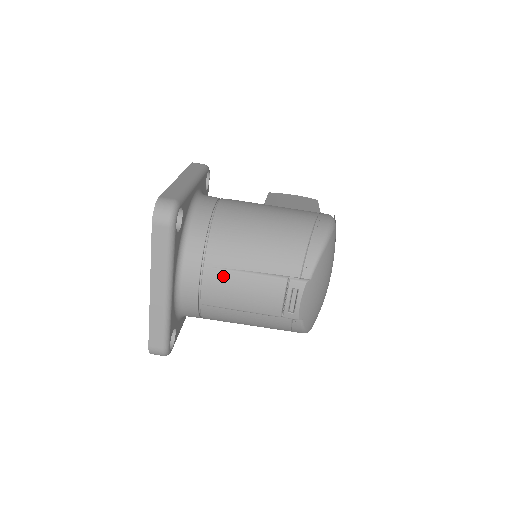
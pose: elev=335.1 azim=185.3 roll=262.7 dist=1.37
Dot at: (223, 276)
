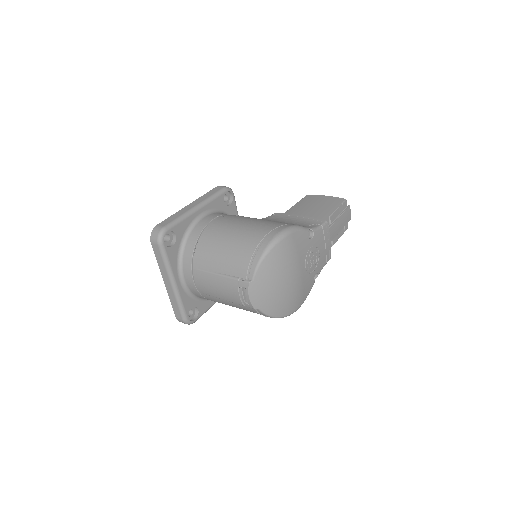
Dot at: (203, 275)
